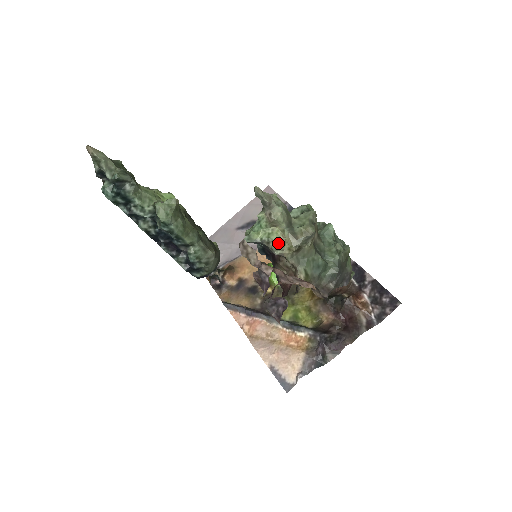
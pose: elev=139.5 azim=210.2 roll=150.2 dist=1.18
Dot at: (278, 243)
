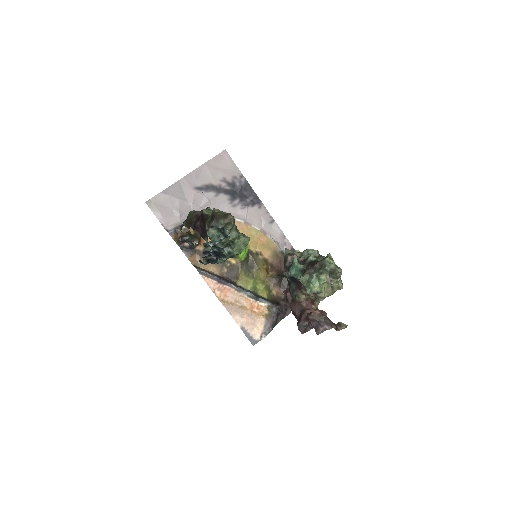
Dot at: (324, 294)
